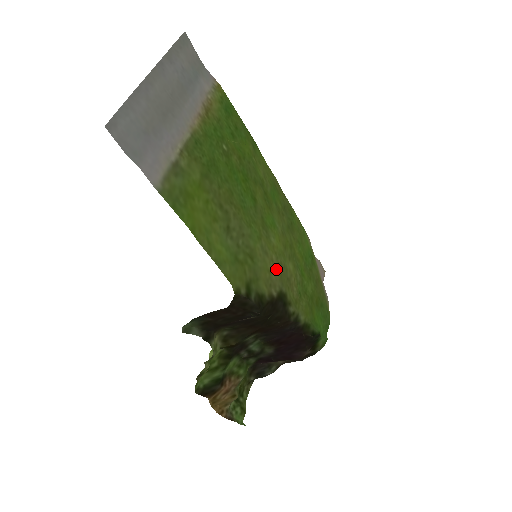
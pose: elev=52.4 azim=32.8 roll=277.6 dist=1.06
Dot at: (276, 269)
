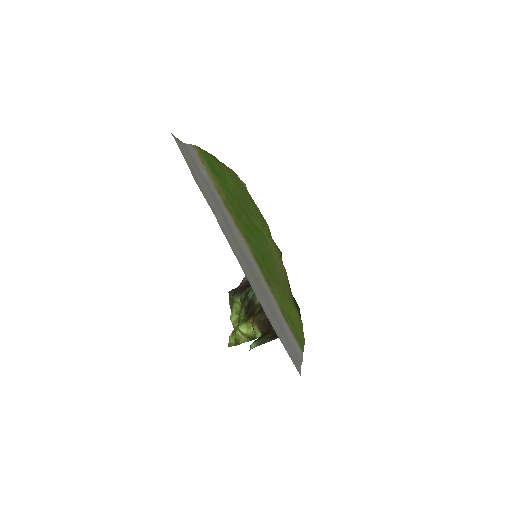
Dot at: (279, 260)
